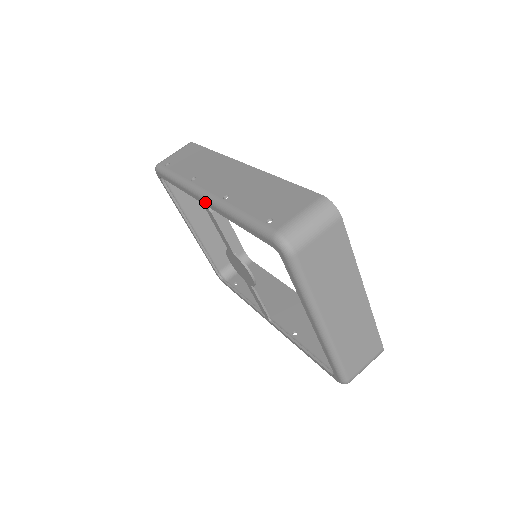
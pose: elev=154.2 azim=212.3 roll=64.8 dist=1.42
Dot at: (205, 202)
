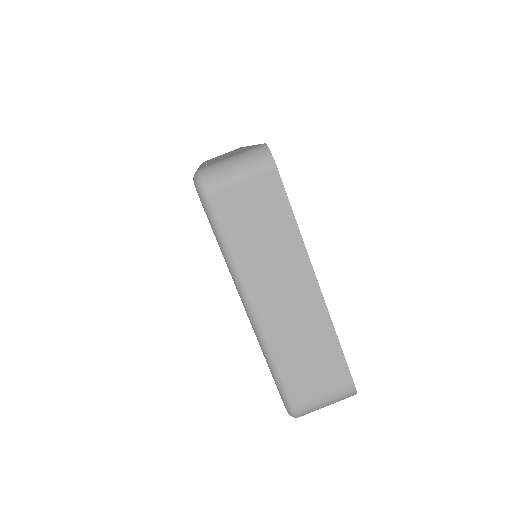
Dot at: occluded
